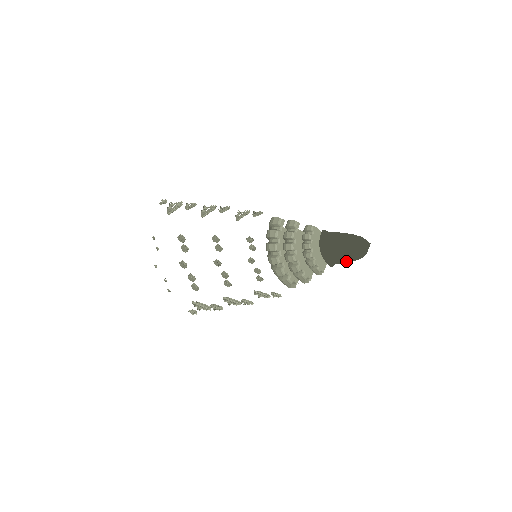
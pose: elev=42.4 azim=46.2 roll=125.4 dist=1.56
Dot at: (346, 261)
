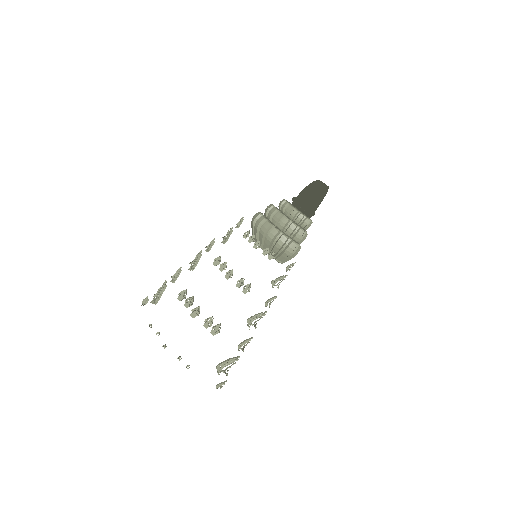
Dot at: (320, 200)
